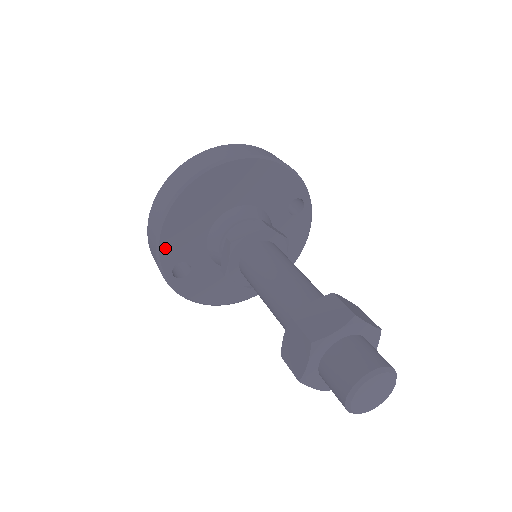
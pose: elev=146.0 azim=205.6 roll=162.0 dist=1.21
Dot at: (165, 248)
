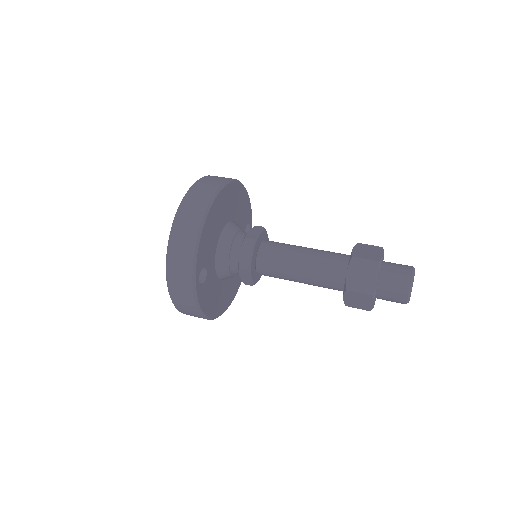
Dot at: (200, 251)
